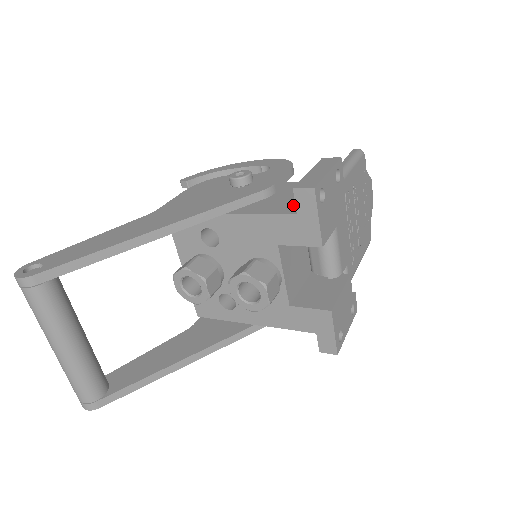
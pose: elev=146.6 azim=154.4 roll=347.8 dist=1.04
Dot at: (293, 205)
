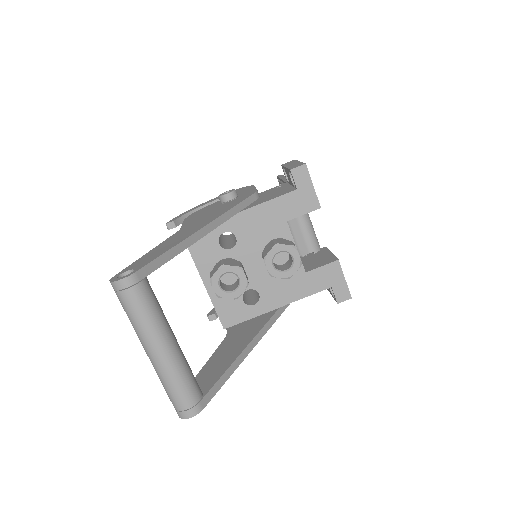
Dot at: (286, 190)
